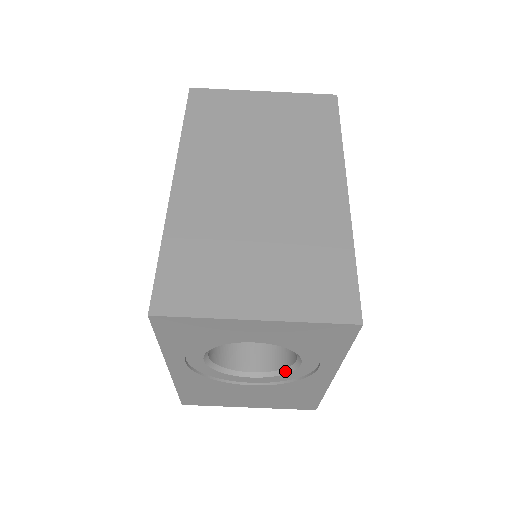
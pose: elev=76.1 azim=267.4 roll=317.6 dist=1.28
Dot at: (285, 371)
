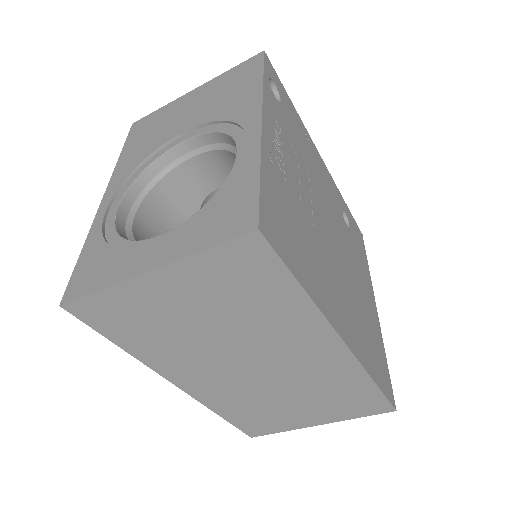
Dot at: occluded
